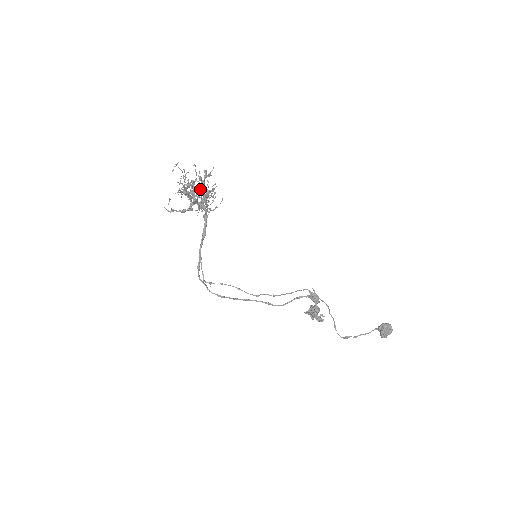
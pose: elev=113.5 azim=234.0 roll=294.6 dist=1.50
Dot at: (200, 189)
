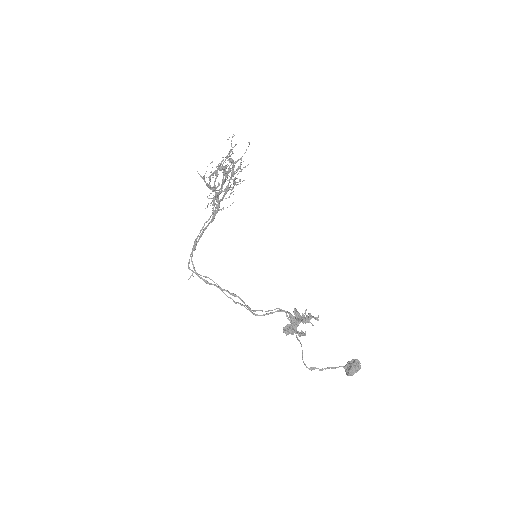
Dot at: (227, 178)
